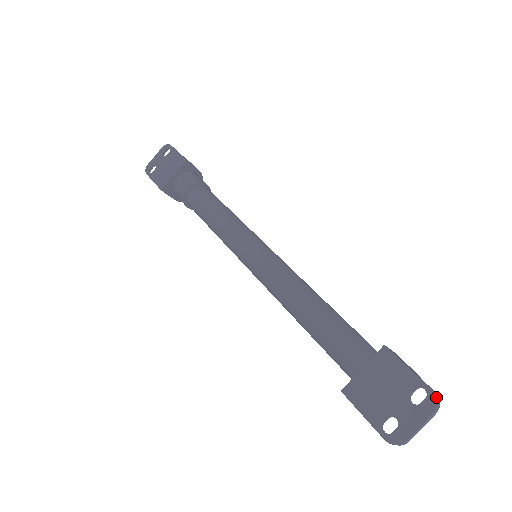
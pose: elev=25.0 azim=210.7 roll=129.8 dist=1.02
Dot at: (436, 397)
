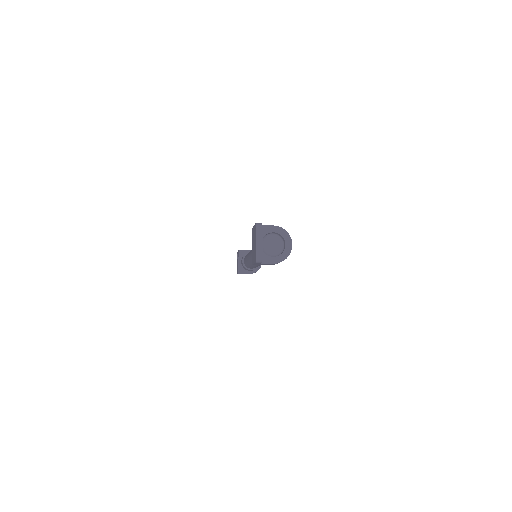
Dot at: (256, 224)
